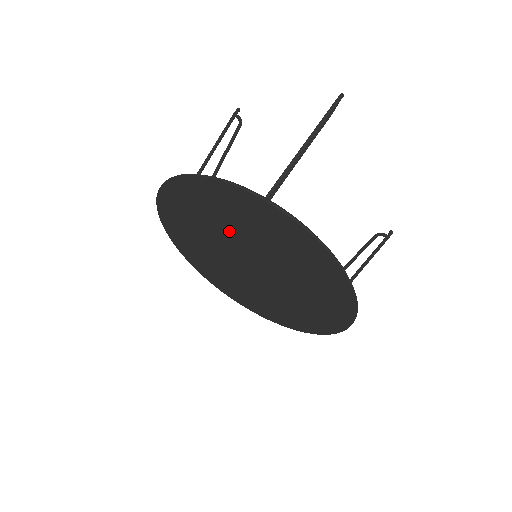
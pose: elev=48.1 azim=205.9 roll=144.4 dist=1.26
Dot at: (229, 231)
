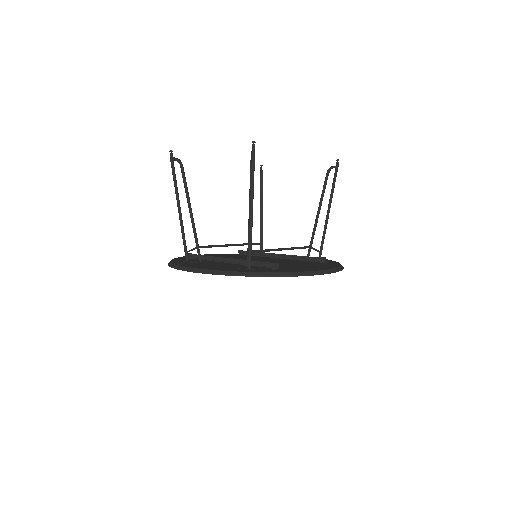
Dot at: occluded
